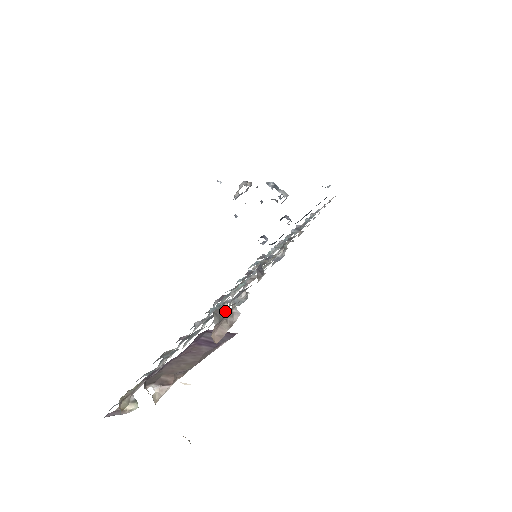
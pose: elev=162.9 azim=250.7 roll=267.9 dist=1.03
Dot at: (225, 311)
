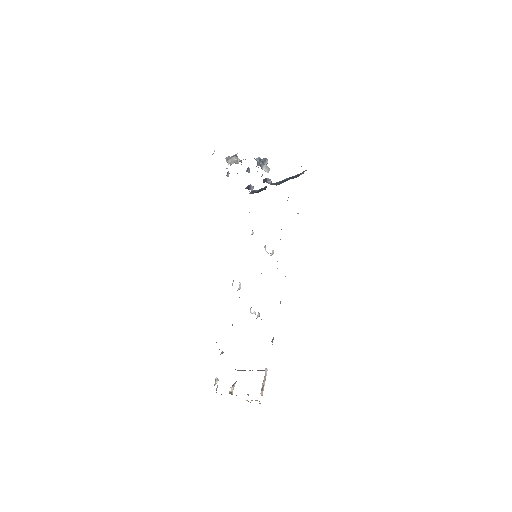
Dot at: occluded
